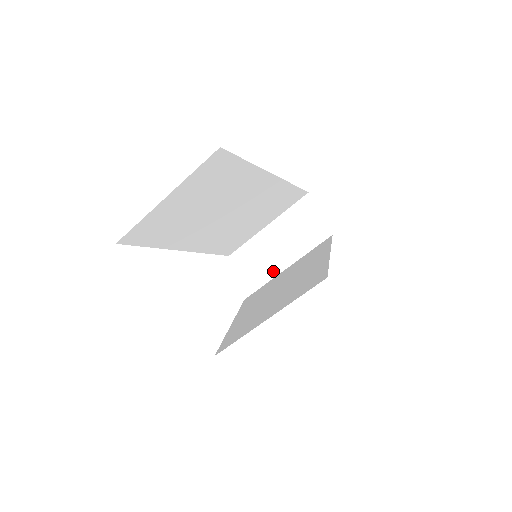
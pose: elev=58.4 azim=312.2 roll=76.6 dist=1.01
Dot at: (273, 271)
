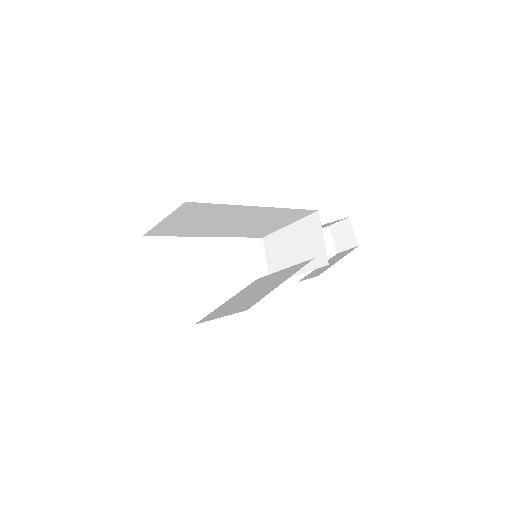
Dot at: (284, 263)
